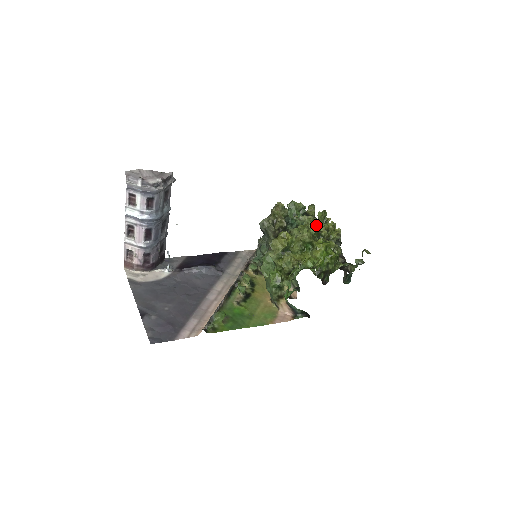
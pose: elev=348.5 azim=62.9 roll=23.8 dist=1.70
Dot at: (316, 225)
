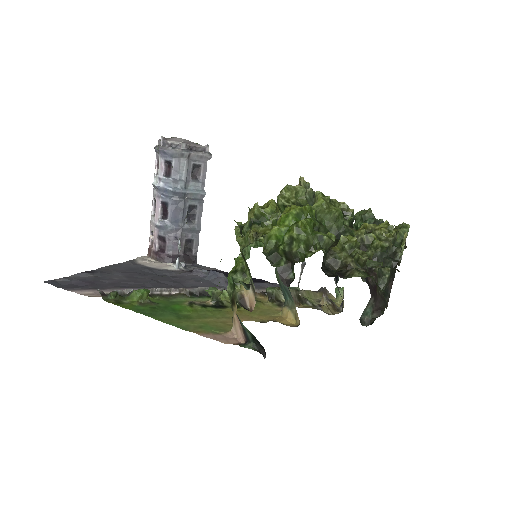
Dot at: (337, 208)
